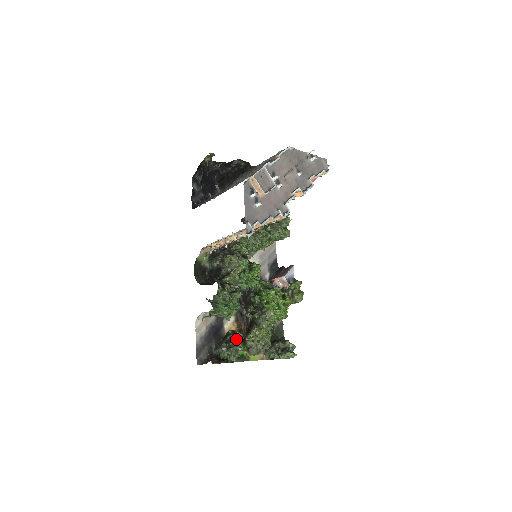
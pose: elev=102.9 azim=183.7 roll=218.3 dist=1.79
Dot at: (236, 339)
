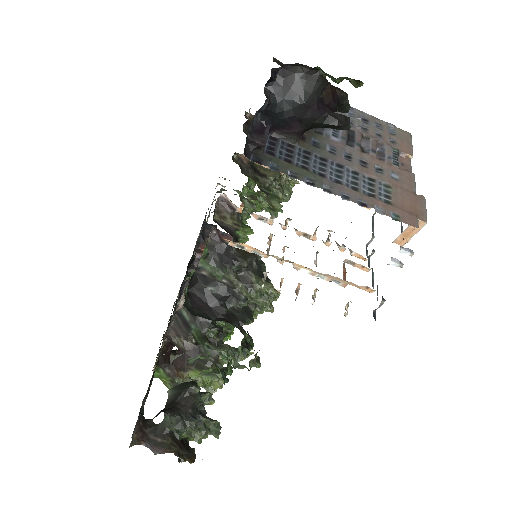
Dot at: (204, 403)
